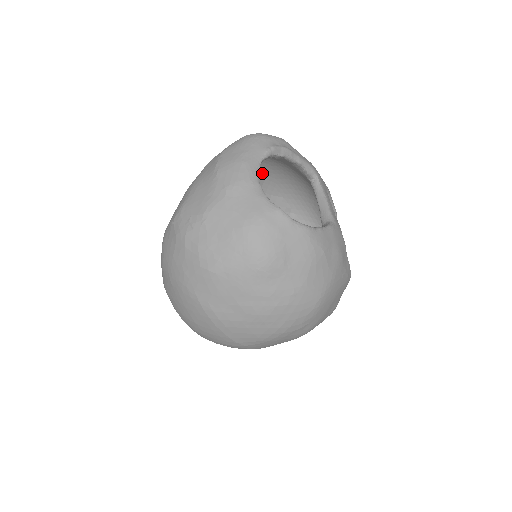
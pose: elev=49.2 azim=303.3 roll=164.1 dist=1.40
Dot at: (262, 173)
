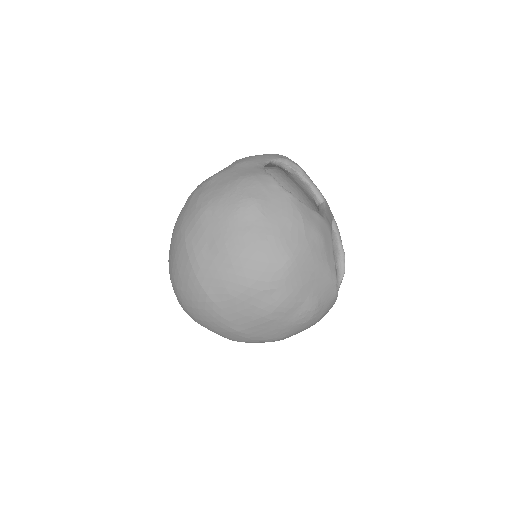
Dot at: occluded
